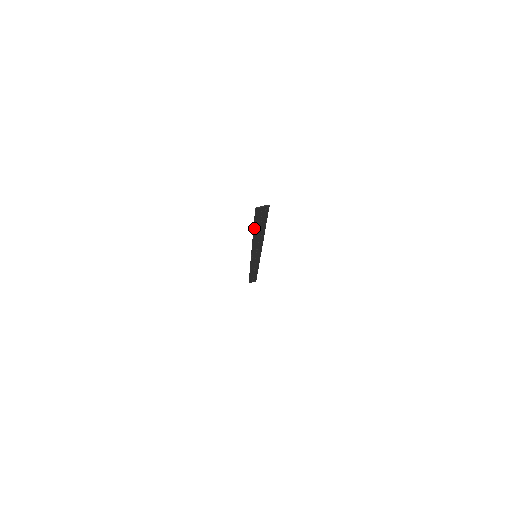
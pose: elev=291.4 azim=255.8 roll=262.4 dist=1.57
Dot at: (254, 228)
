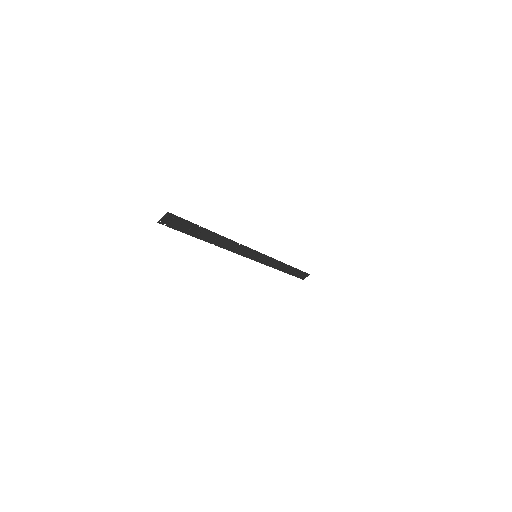
Dot at: (196, 237)
